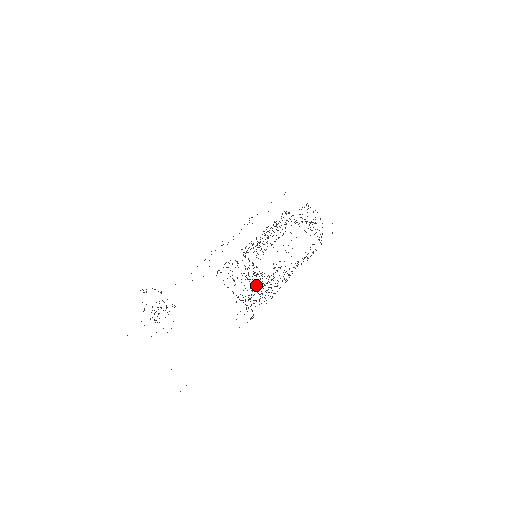
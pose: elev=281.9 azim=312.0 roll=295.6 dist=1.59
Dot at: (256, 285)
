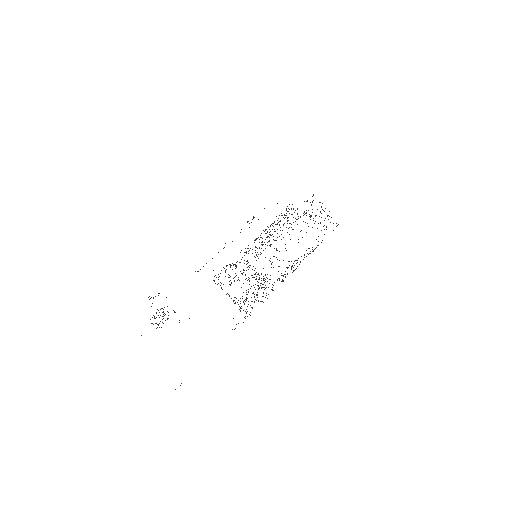
Dot at: occluded
